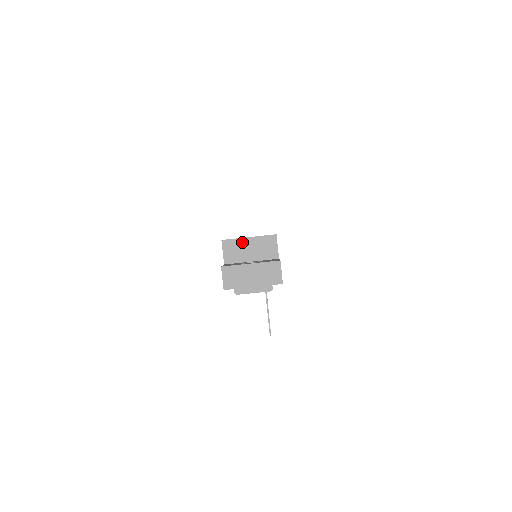
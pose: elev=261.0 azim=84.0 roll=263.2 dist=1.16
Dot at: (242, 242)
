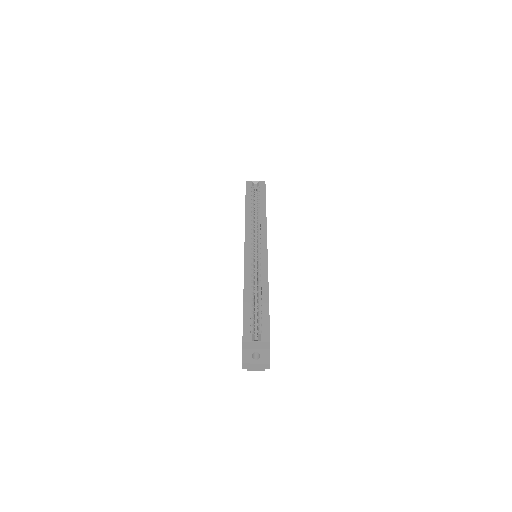
Dot at: (253, 343)
